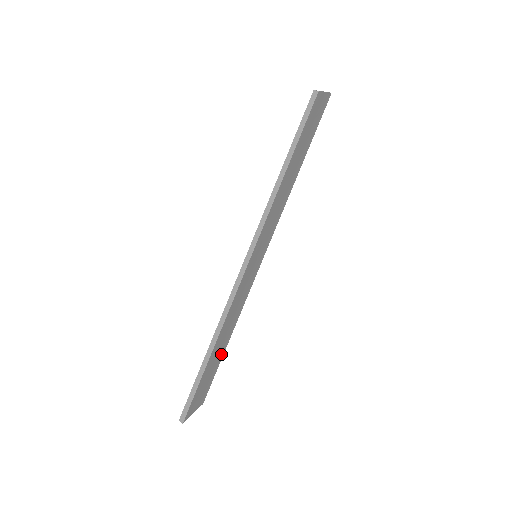
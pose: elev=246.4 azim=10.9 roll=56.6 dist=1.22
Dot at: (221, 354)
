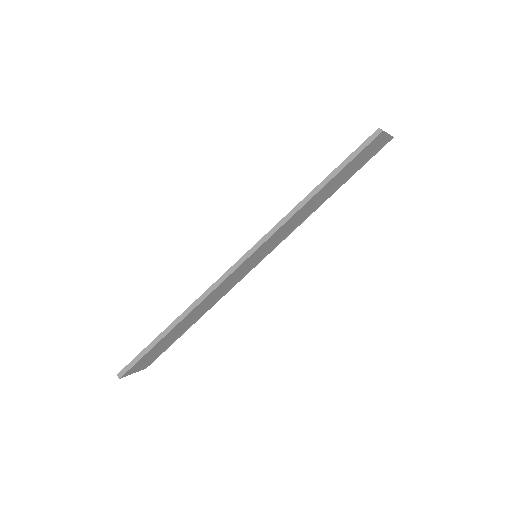
Dot at: (183, 331)
